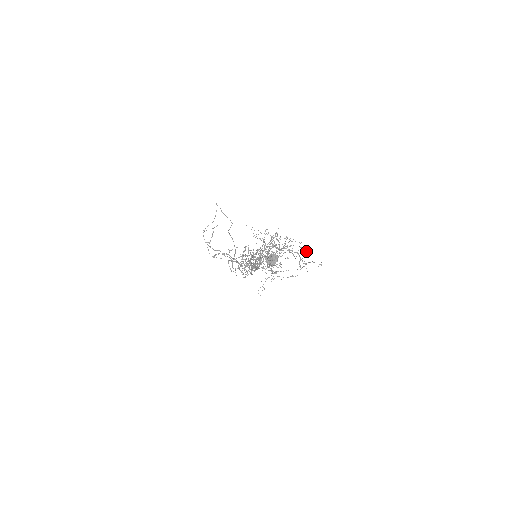
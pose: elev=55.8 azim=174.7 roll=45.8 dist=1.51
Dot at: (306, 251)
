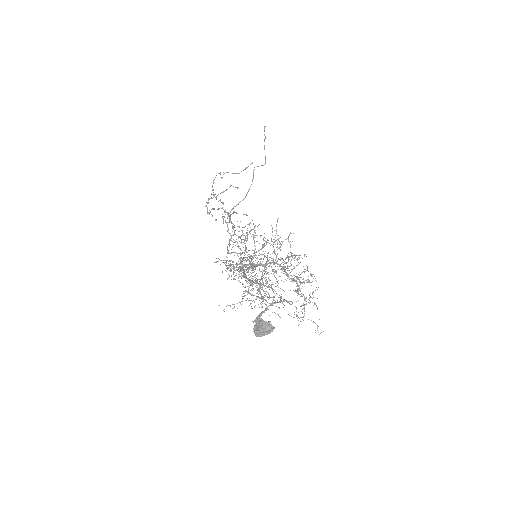
Dot at: occluded
